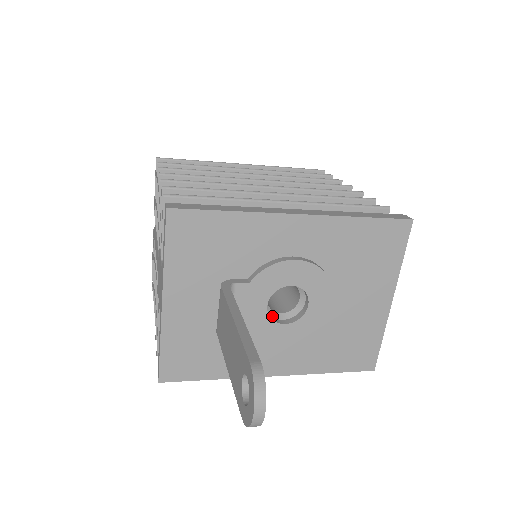
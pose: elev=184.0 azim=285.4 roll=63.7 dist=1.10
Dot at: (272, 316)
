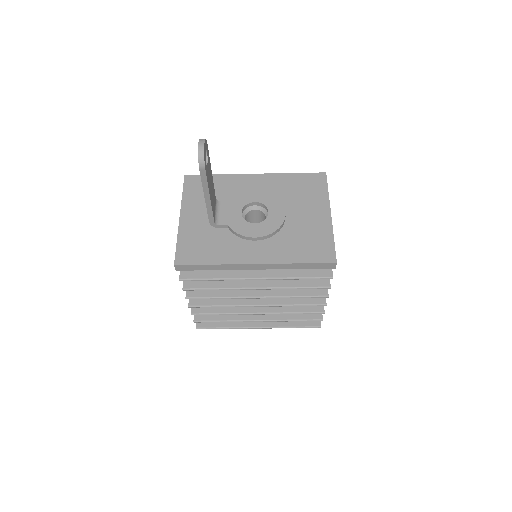
Dot at: occluded
